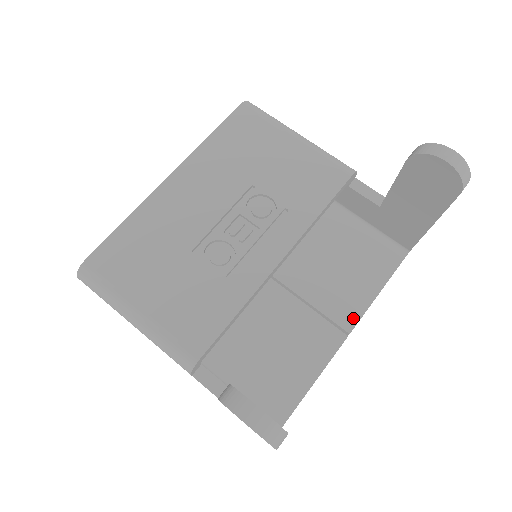
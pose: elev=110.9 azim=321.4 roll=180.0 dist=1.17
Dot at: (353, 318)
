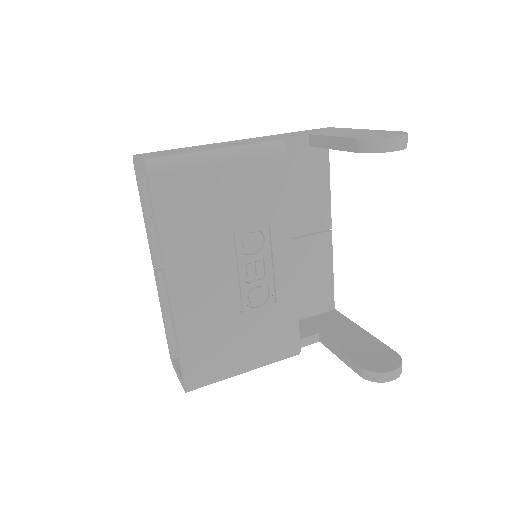
Dot at: (327, 218)
